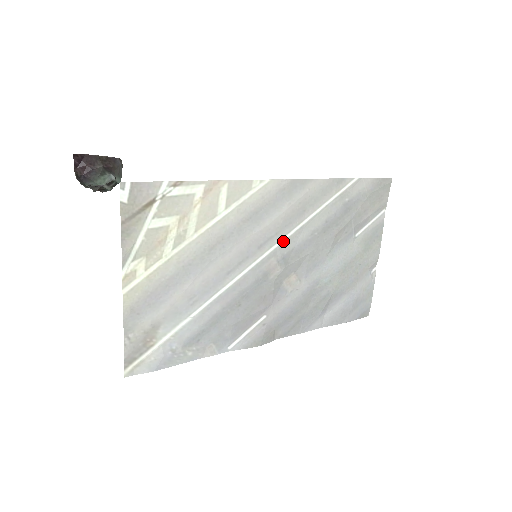
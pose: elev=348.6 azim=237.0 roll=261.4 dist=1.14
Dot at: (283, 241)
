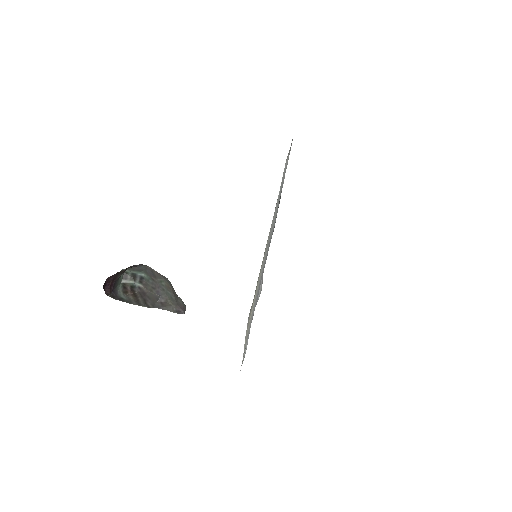
Dot at: occluded
